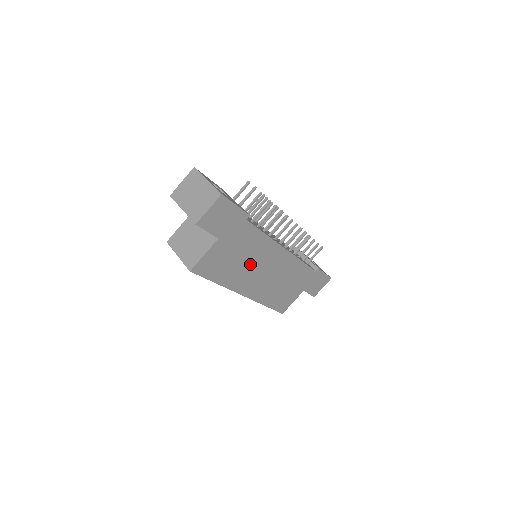
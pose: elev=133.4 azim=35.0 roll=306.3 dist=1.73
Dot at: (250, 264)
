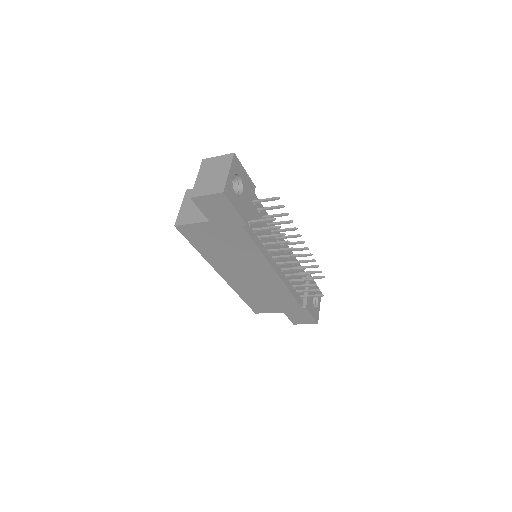
Dot at: (235, 259)
